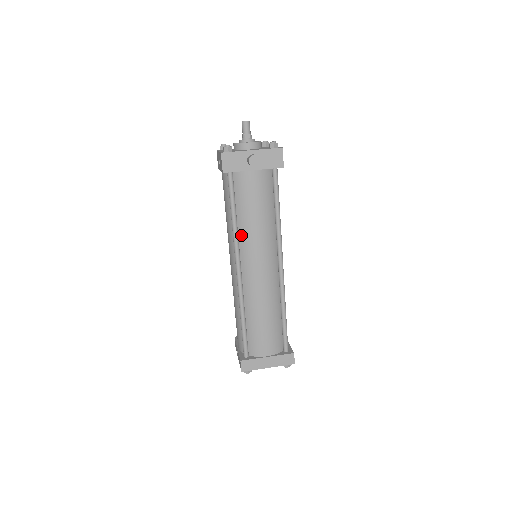
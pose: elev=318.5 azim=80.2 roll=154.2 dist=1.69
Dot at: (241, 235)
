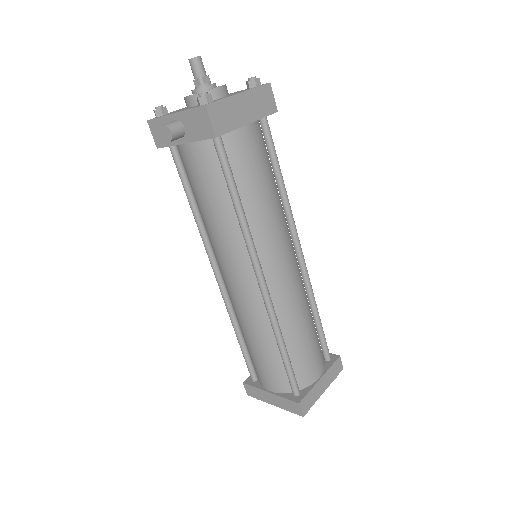
Dot at: (207, 231)
